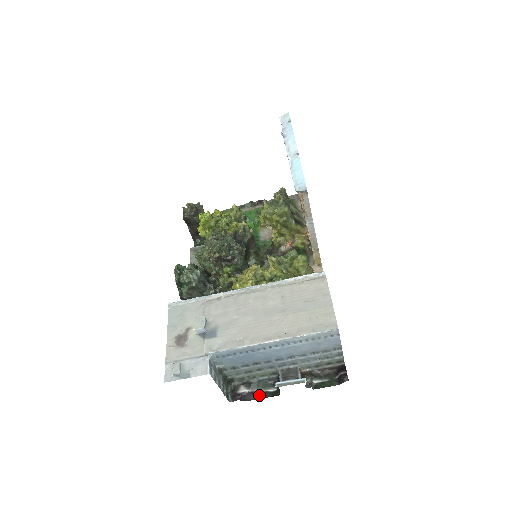
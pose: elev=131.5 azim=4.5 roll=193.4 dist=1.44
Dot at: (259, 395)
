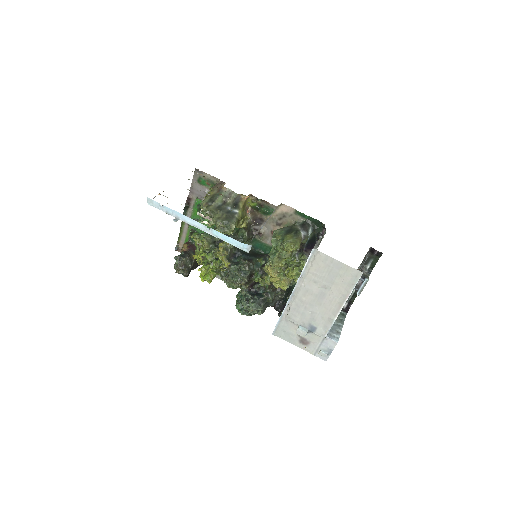
Dot at: (353, 297)
